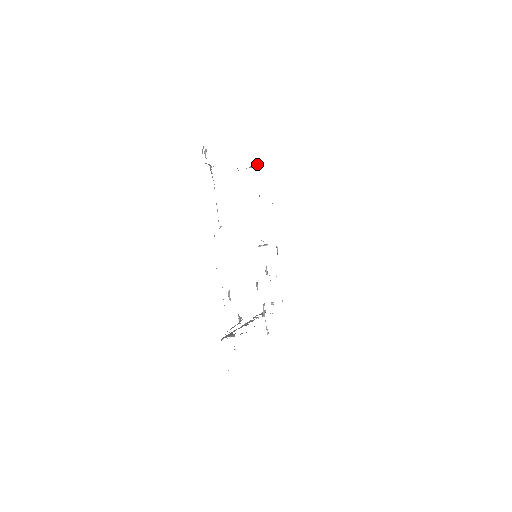
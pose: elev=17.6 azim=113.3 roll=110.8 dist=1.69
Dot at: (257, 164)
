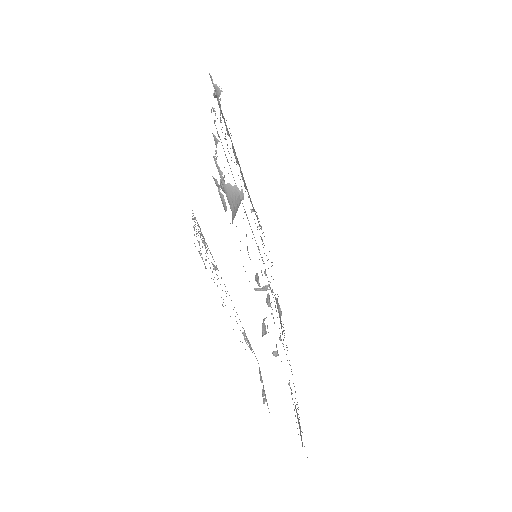
Dot at: (257, 226)
